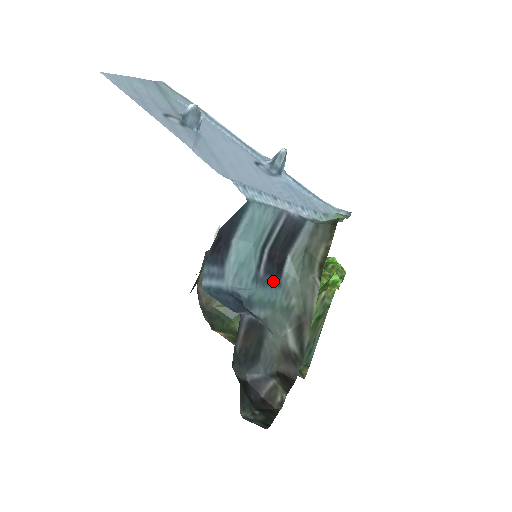
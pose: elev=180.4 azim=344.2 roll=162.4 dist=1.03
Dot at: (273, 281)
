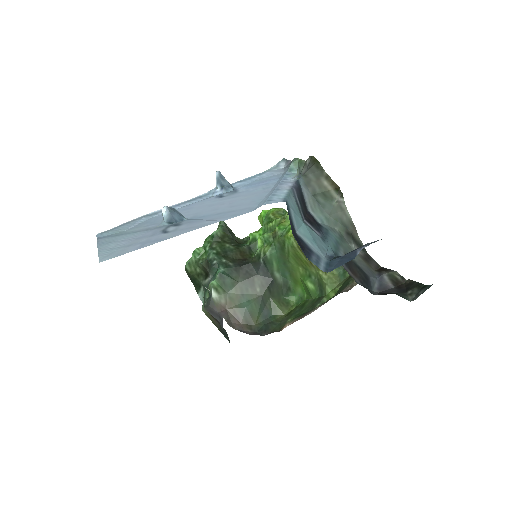
Dot at: (324, 232)
